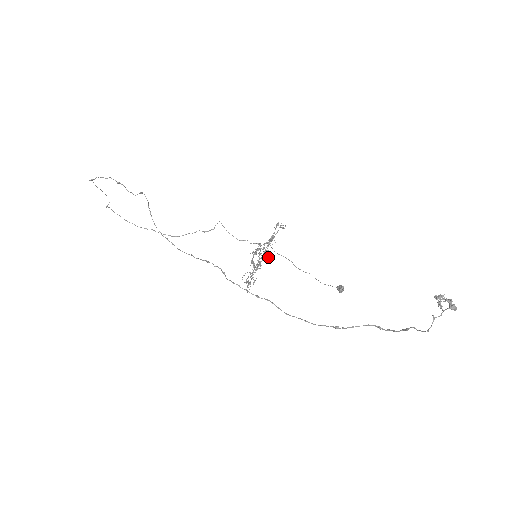
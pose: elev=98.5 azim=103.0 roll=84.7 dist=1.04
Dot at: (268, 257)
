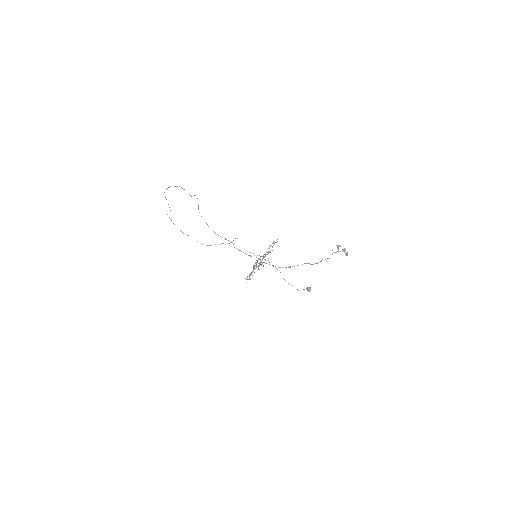
Dot at: occluded
